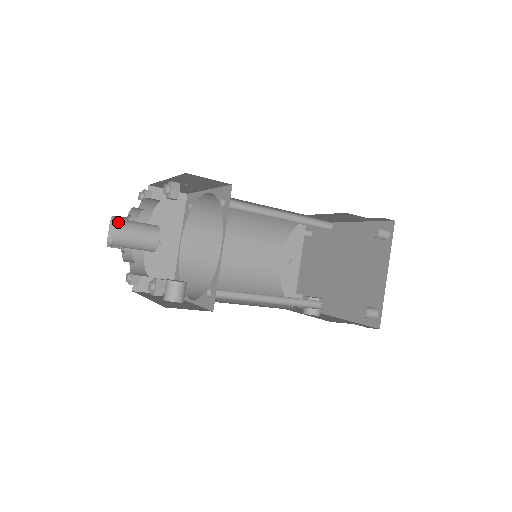
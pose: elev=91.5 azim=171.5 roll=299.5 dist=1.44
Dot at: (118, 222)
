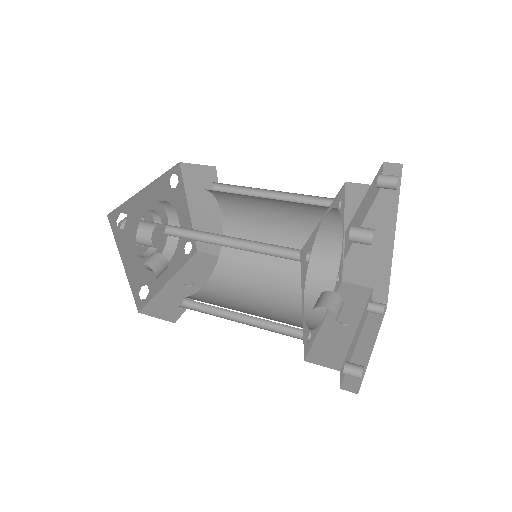
Dot at: occluded
